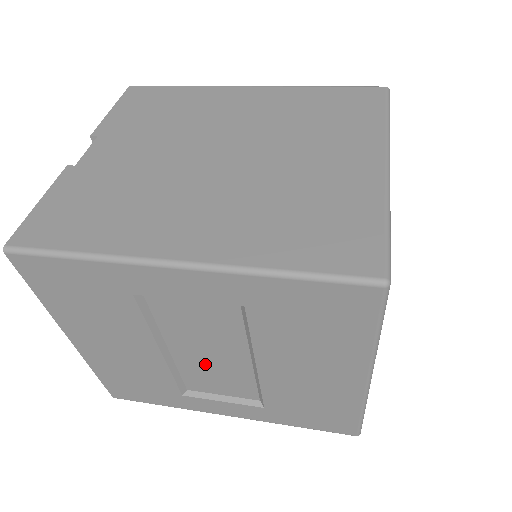
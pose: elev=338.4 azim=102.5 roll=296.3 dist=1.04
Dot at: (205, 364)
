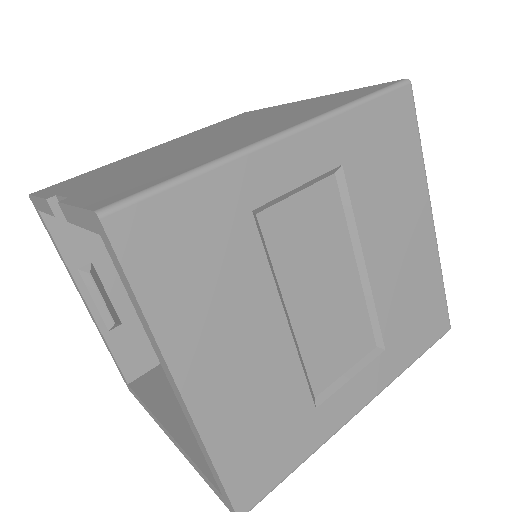
Dot at: (323, 315)
